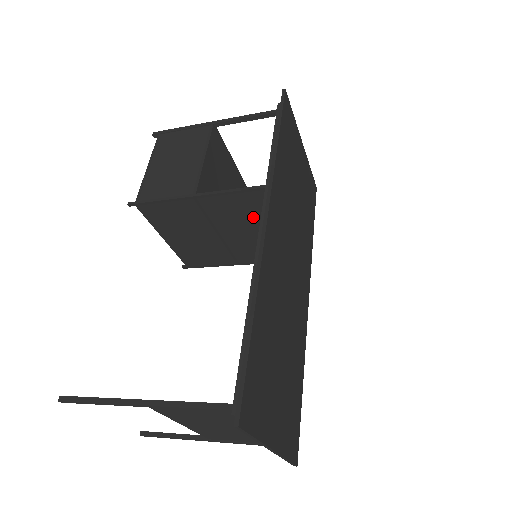
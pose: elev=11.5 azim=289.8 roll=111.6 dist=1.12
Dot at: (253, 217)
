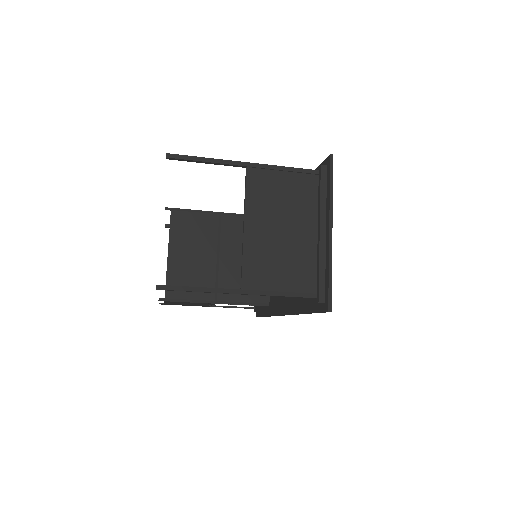
Dot at: occluded
